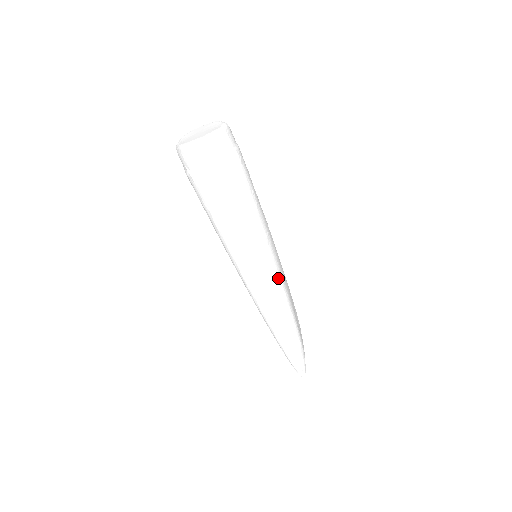
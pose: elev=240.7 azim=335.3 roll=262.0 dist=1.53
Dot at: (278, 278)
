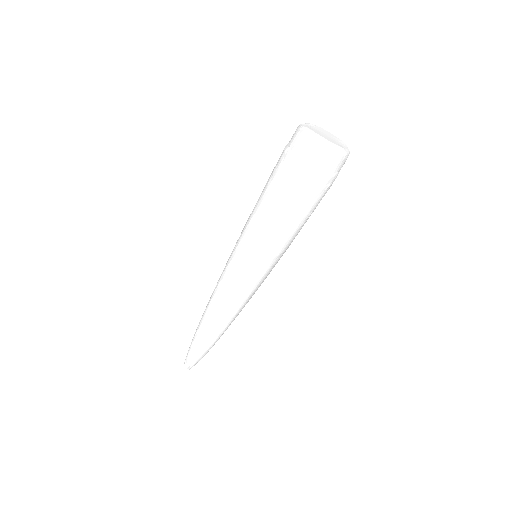
Dot at: (253, 288)
